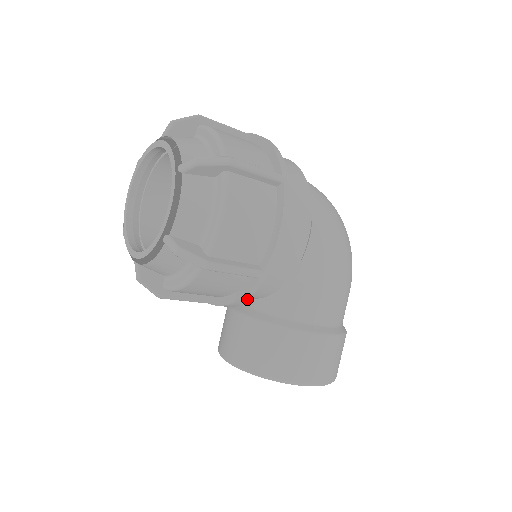
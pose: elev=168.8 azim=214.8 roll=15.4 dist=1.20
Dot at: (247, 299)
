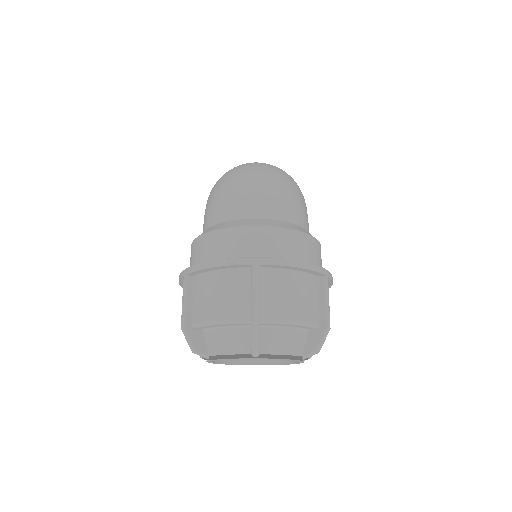
Dot at: occluded
